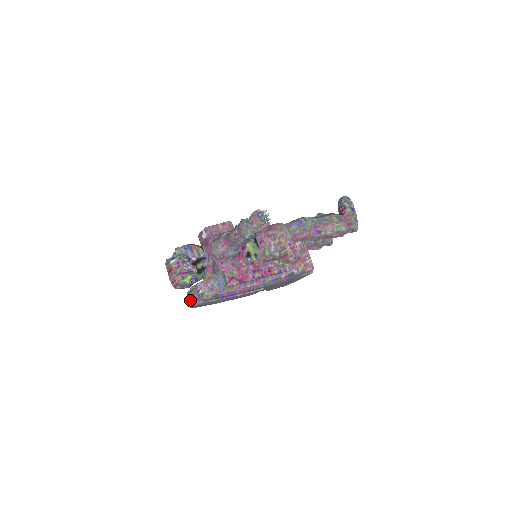
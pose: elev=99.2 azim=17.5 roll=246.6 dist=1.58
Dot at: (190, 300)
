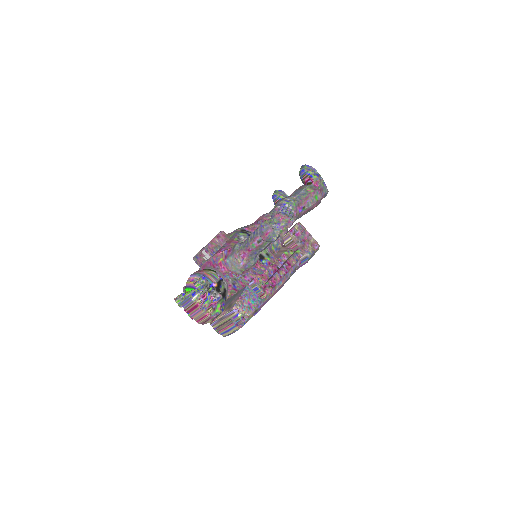
Dot at: (225, 329)
